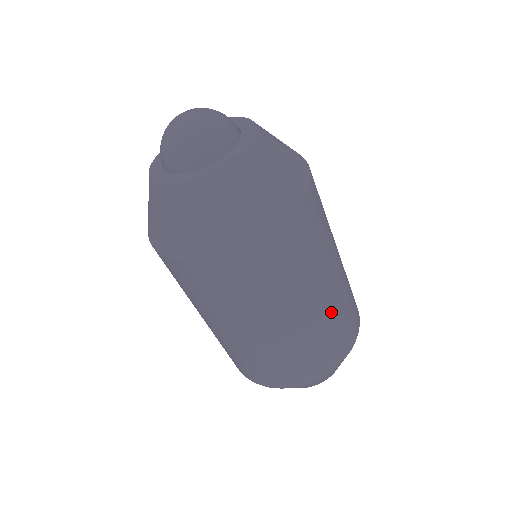
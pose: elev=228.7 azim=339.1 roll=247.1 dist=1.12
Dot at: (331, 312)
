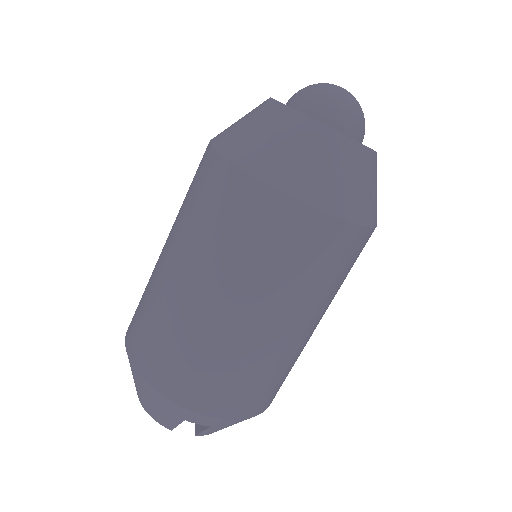
Dot at: (214, 337)
